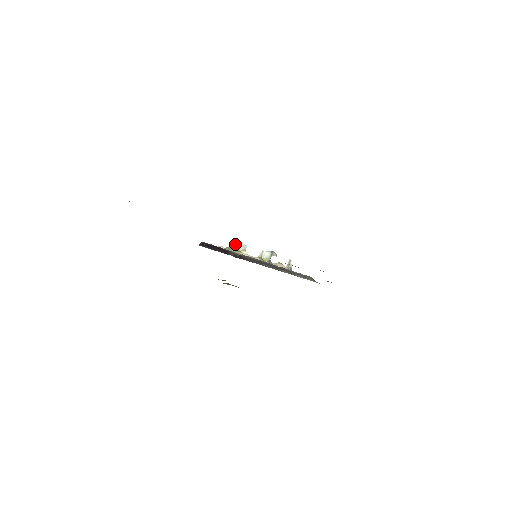
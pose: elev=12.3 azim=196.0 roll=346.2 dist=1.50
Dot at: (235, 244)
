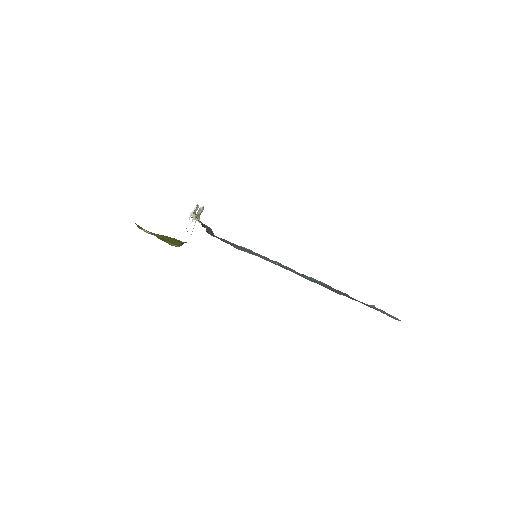
Dot at: (196, 208)
